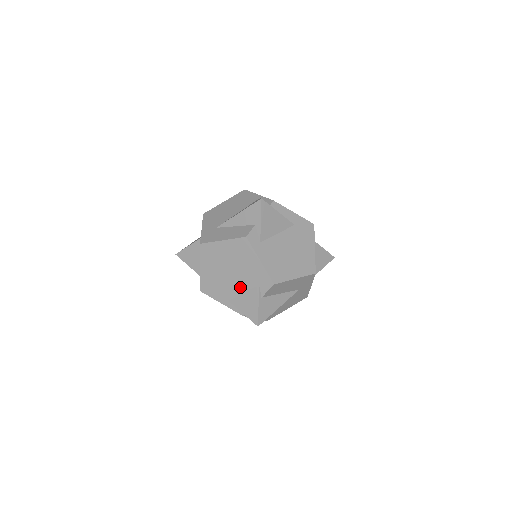
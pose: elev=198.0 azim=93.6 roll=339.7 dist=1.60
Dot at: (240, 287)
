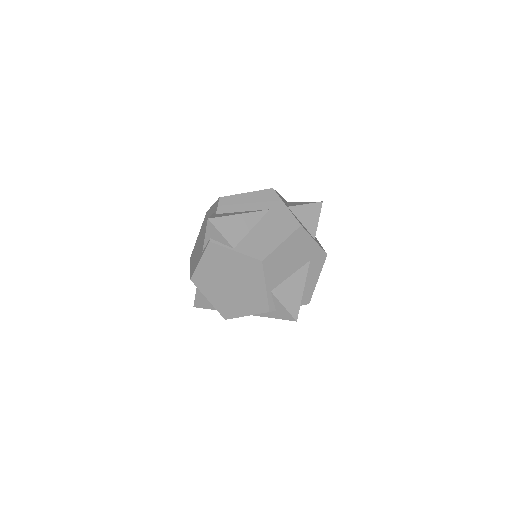
Dot at: occluded
